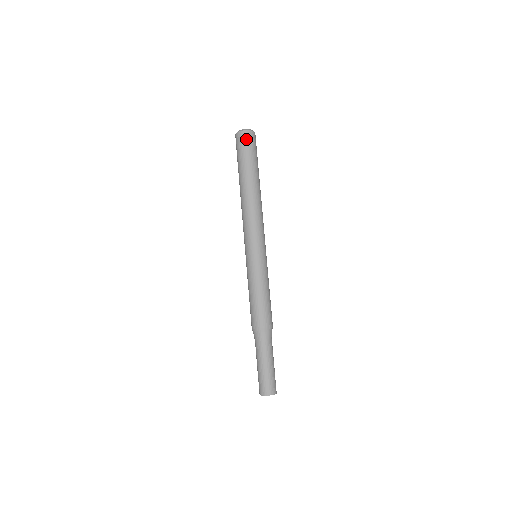
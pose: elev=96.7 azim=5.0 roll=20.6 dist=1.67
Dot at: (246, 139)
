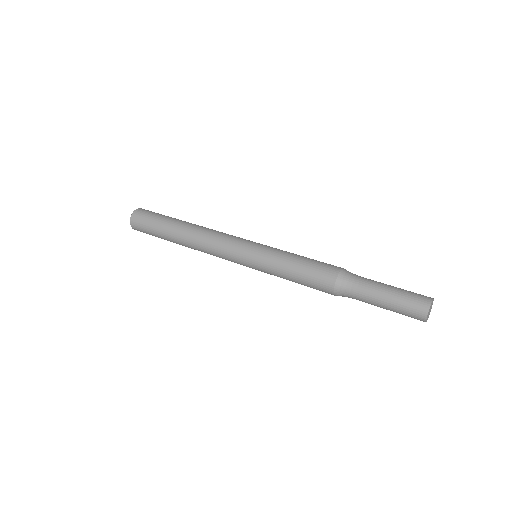
Dot at: occluded
